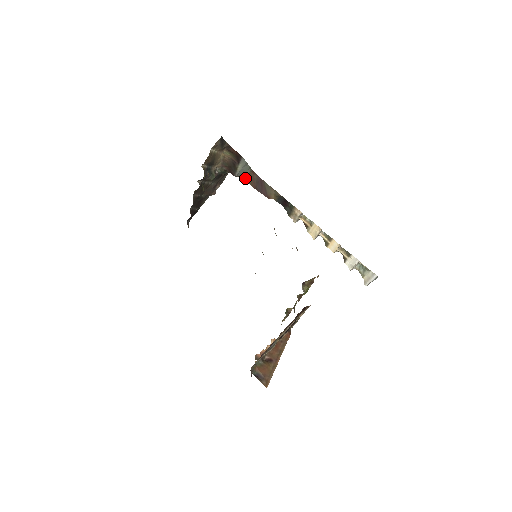
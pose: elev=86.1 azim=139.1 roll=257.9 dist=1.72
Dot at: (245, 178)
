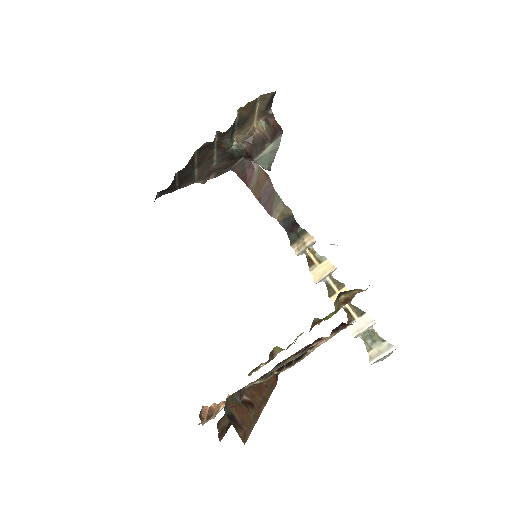
Dot at: (249, 183)
